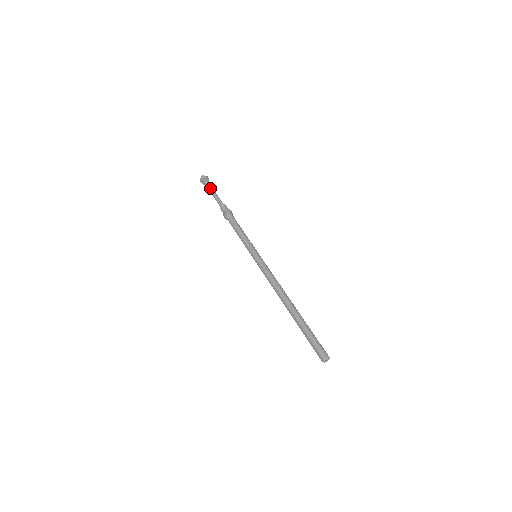
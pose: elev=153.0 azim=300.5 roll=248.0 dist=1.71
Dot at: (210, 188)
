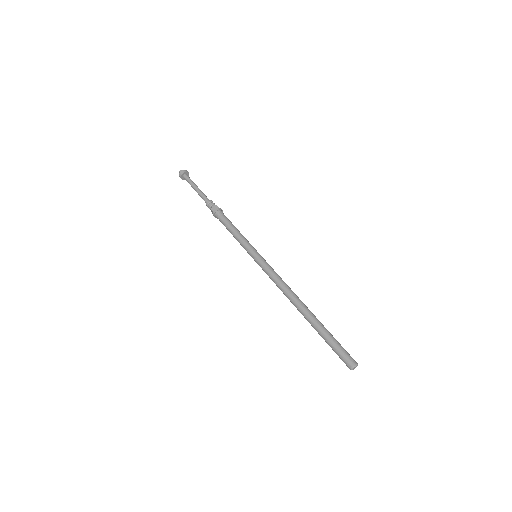
Dot at: (194, 183)
